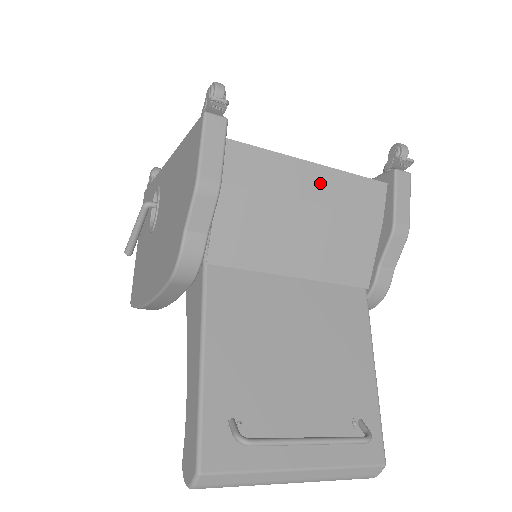
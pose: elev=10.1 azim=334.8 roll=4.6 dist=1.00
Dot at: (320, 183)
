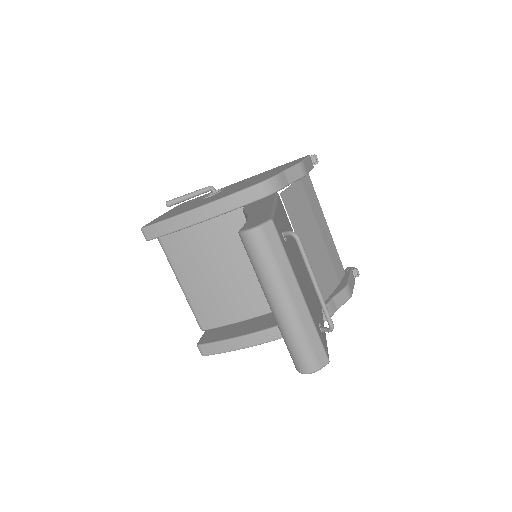
Dot at: (326, 234)
